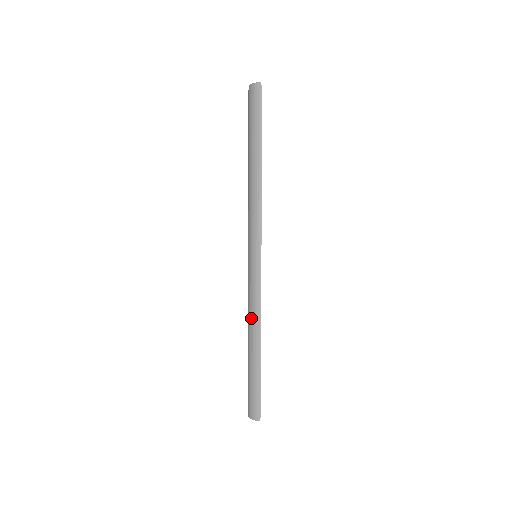
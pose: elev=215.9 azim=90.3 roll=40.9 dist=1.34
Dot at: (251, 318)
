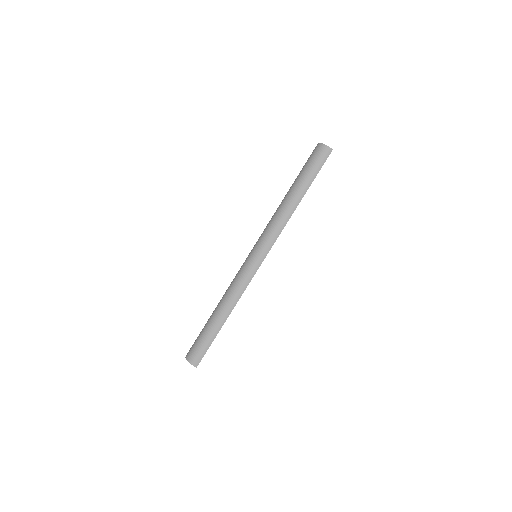
Dot at: (232, 297)
